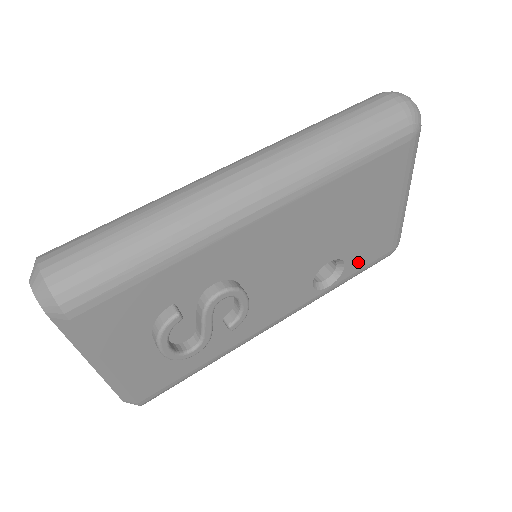
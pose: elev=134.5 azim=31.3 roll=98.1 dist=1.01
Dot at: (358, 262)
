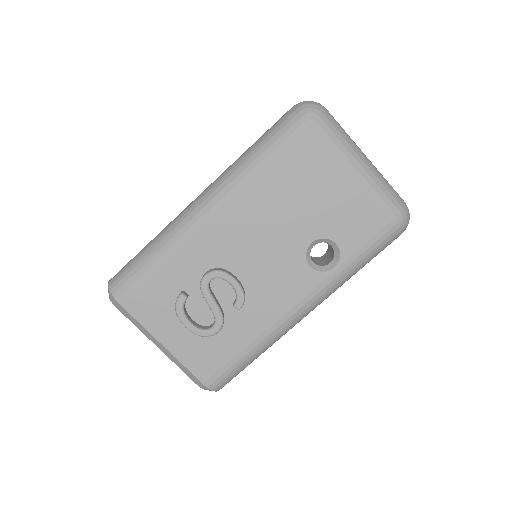
Dot at: (353, 239)
